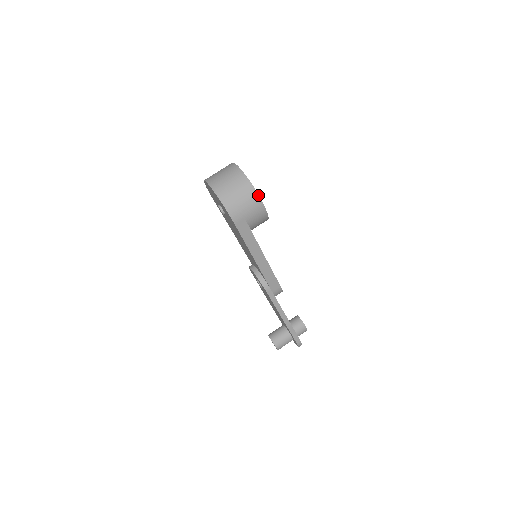
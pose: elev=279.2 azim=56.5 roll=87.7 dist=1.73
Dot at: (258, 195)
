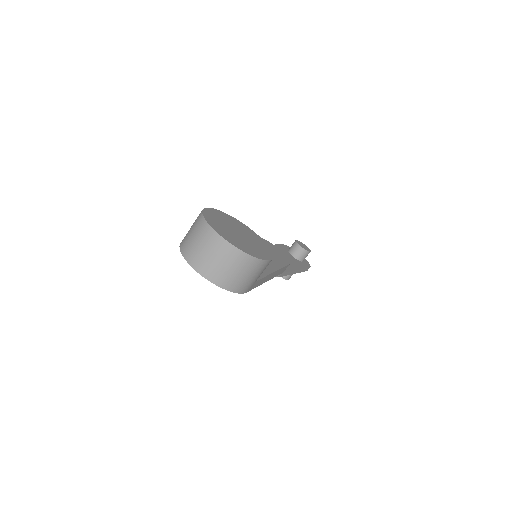
Dot at: (263, 260)
